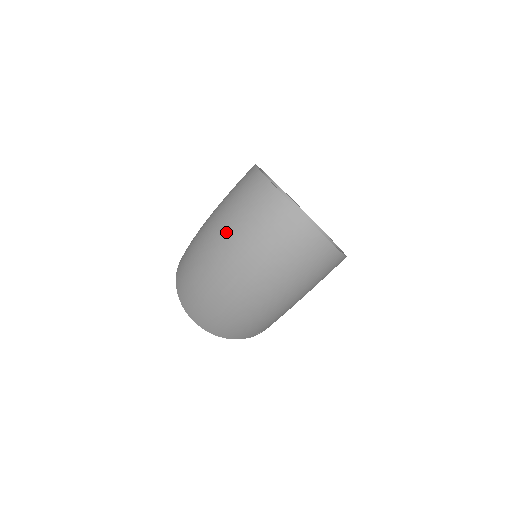
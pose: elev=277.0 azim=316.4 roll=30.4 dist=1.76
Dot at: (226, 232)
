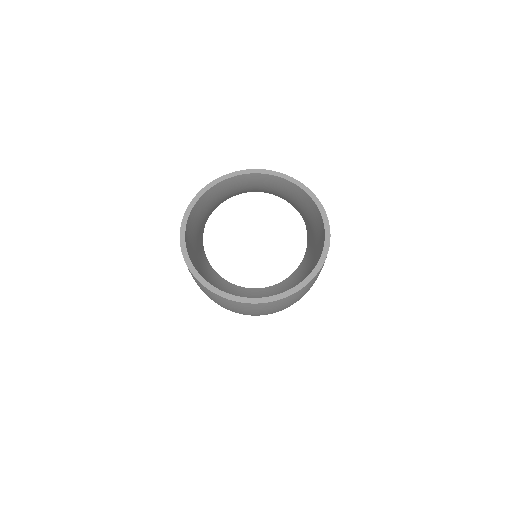
Dot at: occluded
